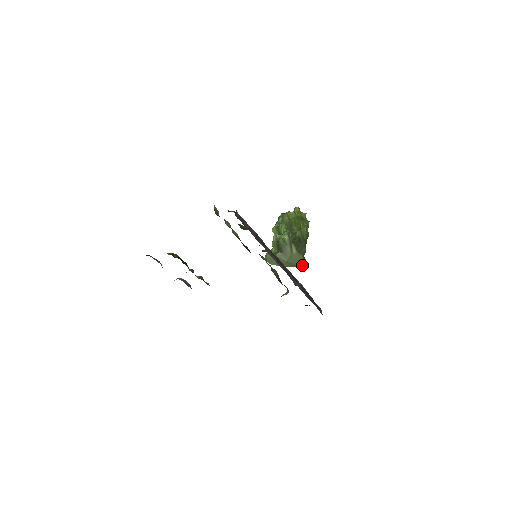
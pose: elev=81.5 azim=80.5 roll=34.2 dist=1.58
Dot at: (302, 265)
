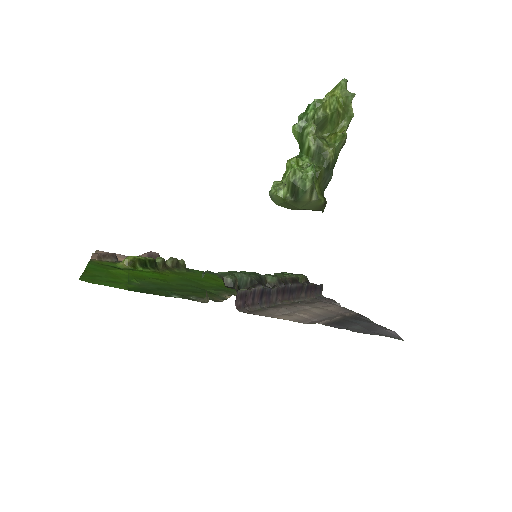
Dot at: (319, 210)
